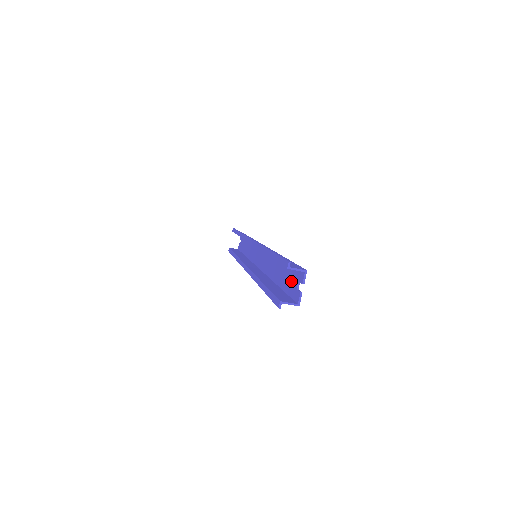
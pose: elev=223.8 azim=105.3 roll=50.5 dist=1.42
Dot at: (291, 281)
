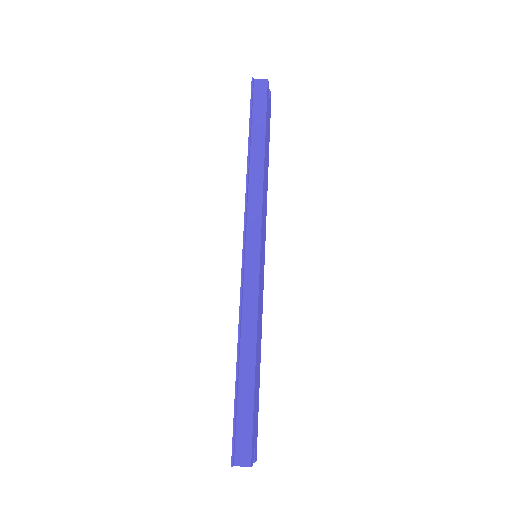
Dot at: occluded
